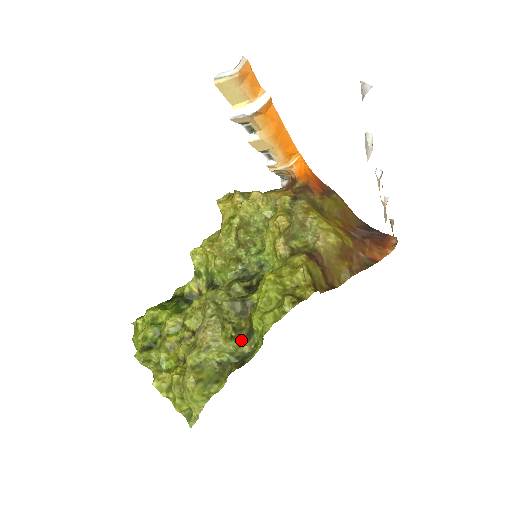
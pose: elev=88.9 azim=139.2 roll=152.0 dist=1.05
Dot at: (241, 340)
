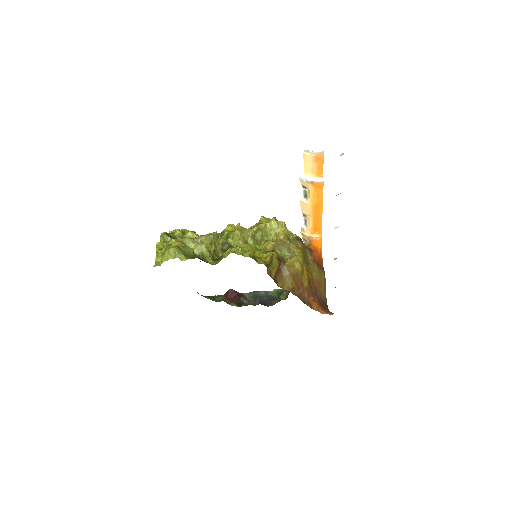
Dot at: (212, 258)
